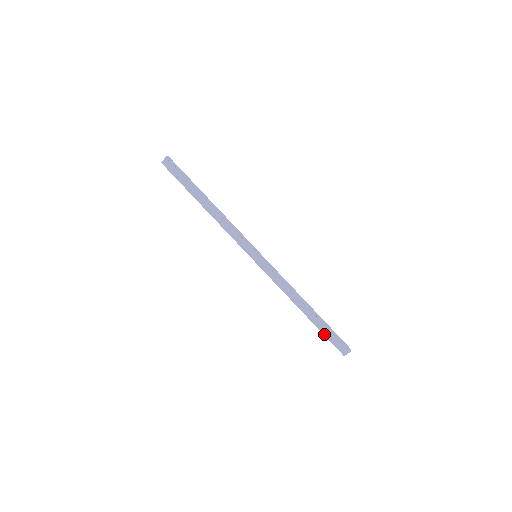
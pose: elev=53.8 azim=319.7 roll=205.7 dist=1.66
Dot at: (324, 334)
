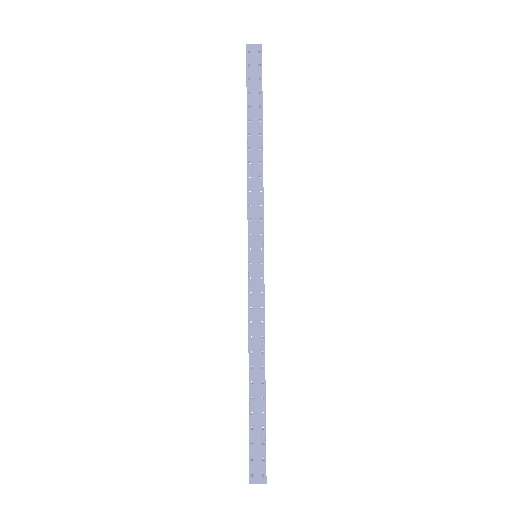
Dot at: (251, 431)
